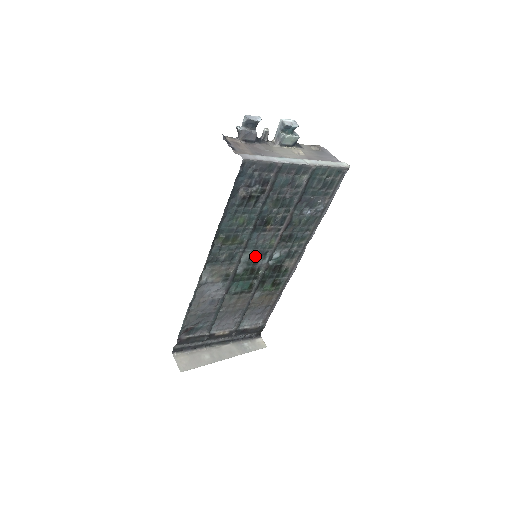
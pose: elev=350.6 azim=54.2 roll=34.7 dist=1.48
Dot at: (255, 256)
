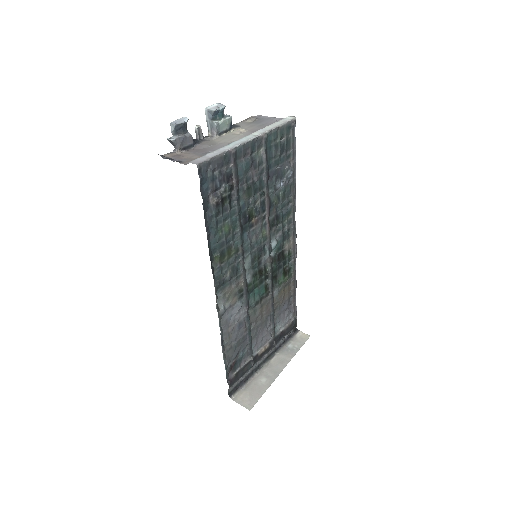
Dot at: (256, 256)
